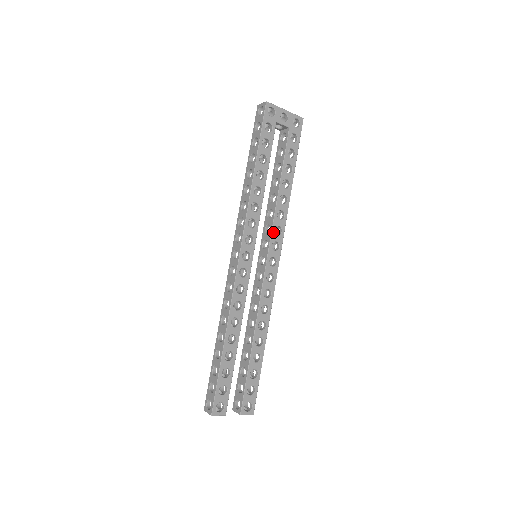
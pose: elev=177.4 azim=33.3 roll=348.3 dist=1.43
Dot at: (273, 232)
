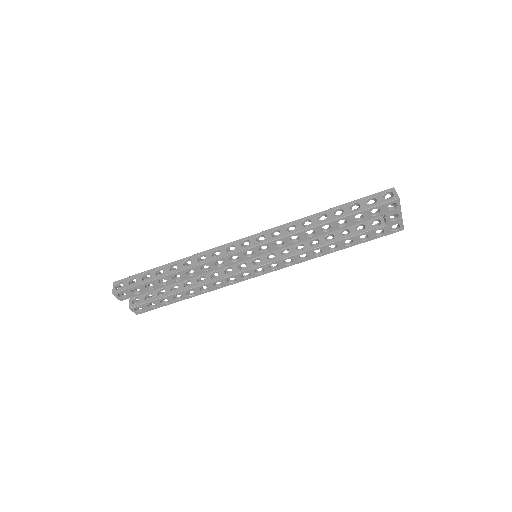
Dot at: (284, 259)
